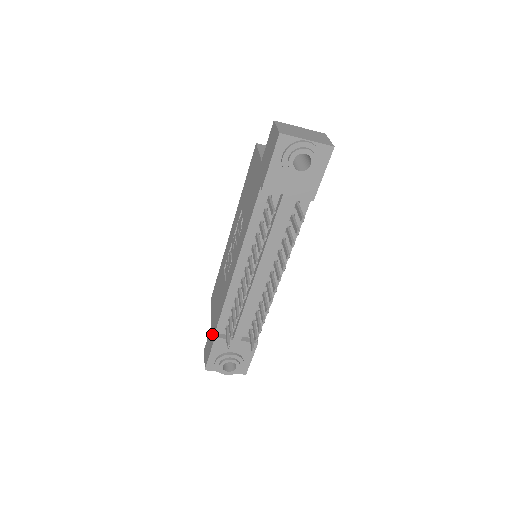
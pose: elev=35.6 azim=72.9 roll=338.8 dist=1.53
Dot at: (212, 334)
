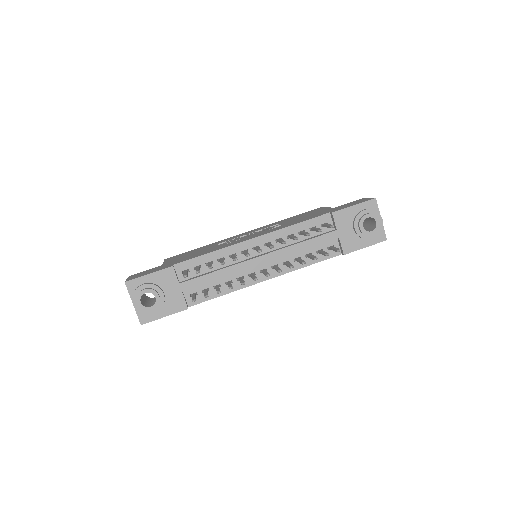
Dot at: (165, 266)
